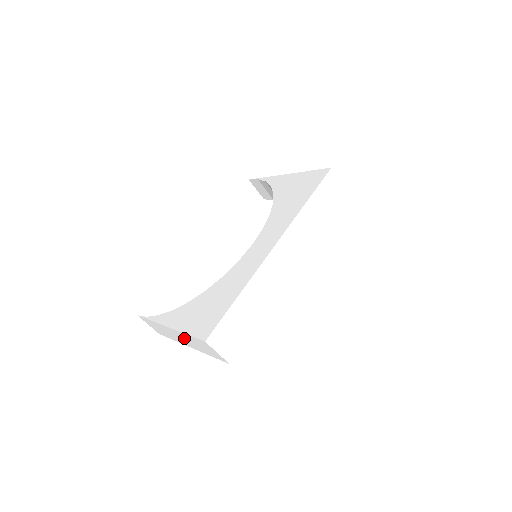
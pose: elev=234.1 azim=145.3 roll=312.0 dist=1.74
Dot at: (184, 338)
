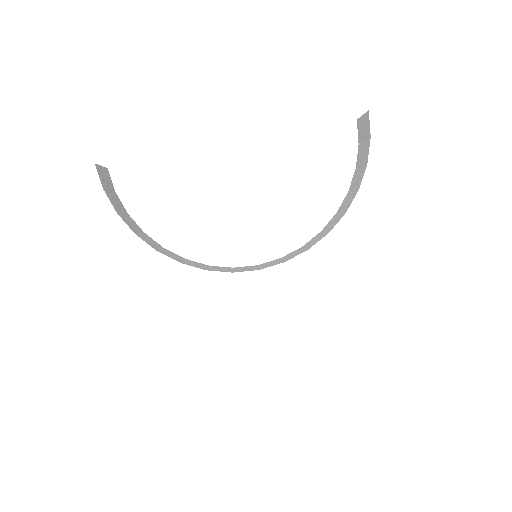
Dot at: occluded
